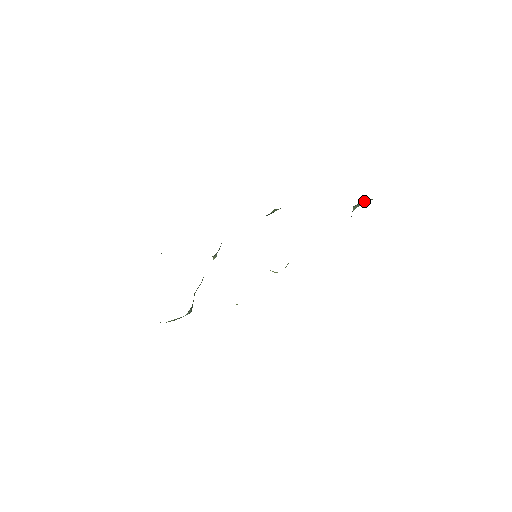
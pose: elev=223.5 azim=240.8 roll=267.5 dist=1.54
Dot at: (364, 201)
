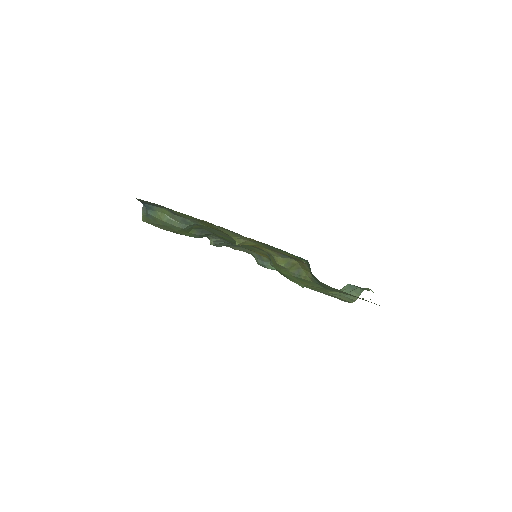
Dot at: (352, 292)
